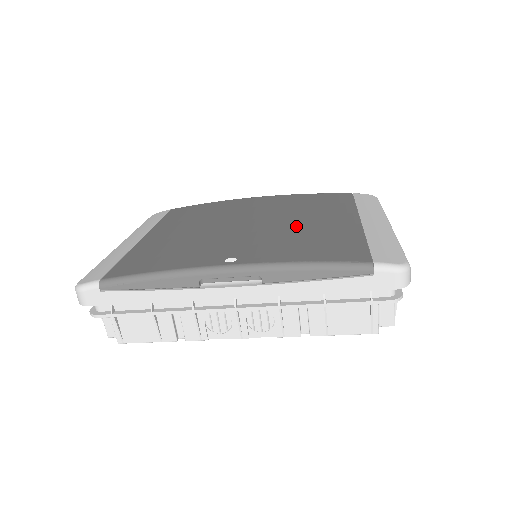
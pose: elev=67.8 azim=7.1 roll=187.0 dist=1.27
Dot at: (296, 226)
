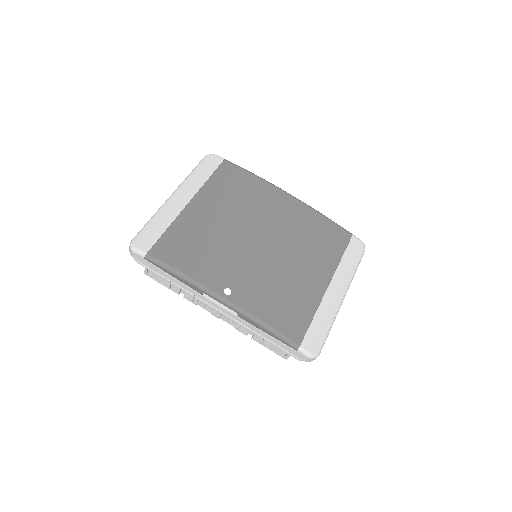
Dot at: (286, 269)
